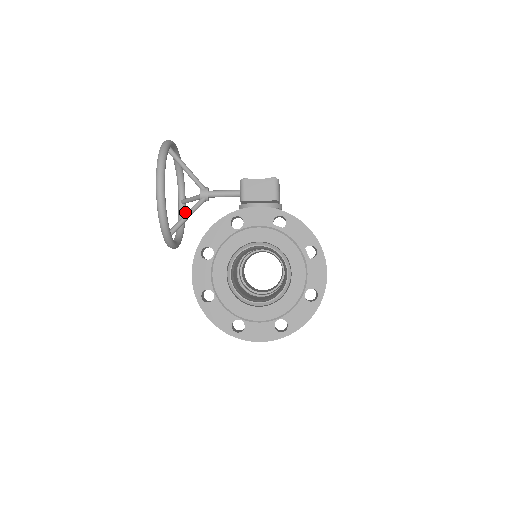
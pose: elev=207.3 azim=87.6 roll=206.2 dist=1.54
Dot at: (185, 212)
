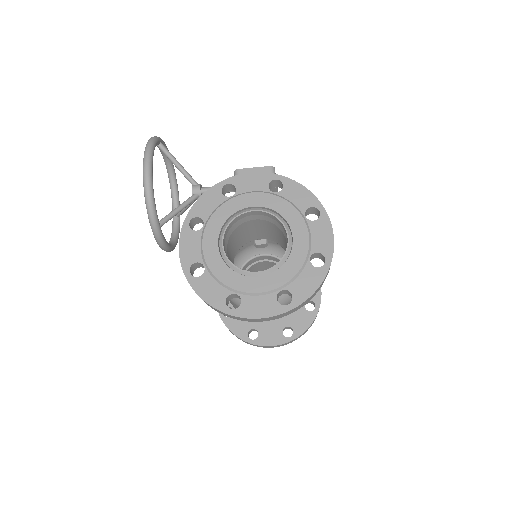
Dot at: (179, 225)
